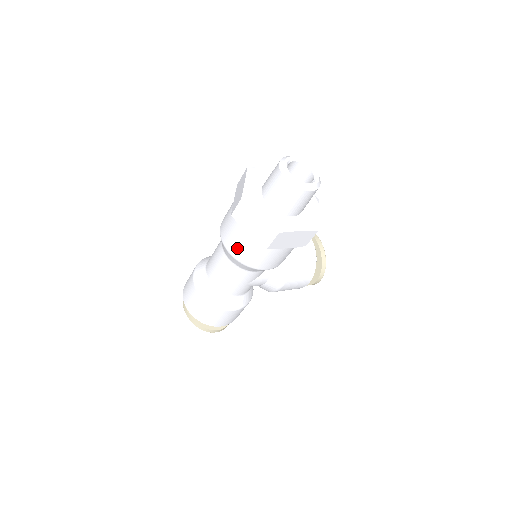
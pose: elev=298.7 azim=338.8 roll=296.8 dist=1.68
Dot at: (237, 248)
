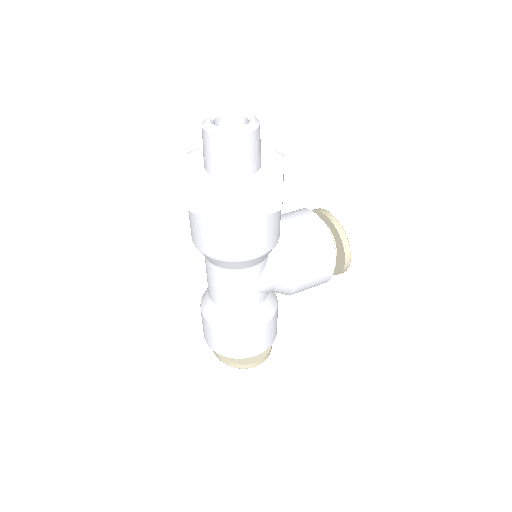
Dot at: (206, 243)
